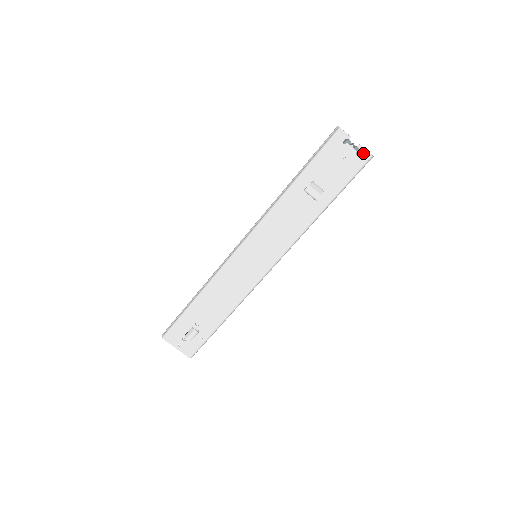
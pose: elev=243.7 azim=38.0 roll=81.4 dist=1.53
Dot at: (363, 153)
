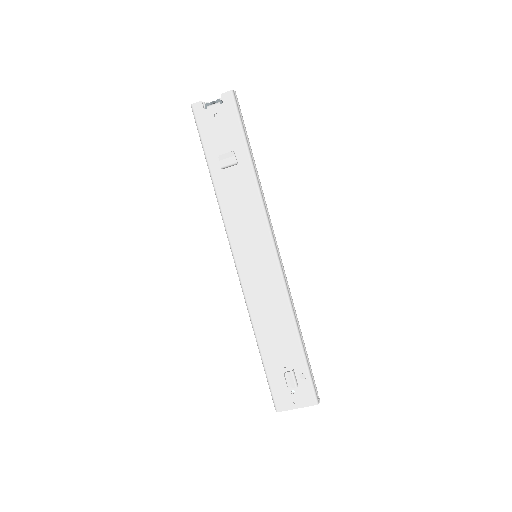
Dot at: (224, 97)
